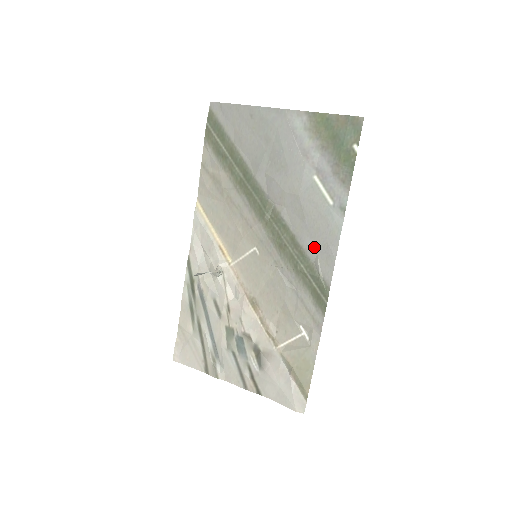
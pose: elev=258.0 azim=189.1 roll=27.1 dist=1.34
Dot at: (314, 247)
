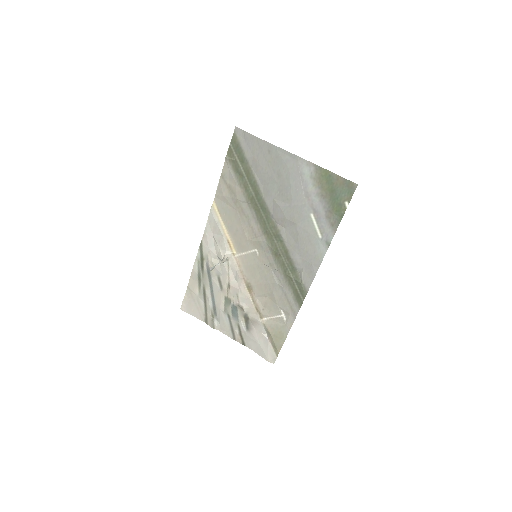
Dot at: (301, 263)
